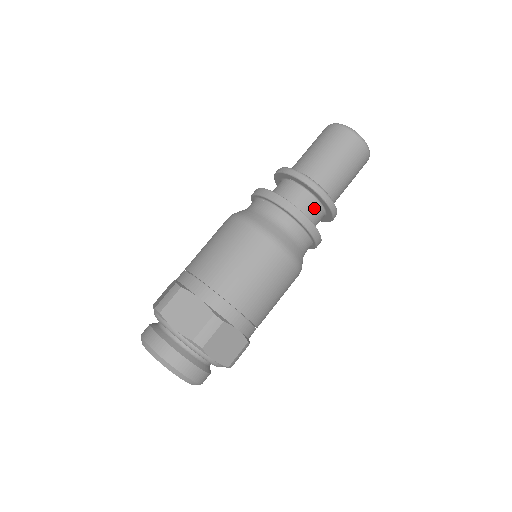
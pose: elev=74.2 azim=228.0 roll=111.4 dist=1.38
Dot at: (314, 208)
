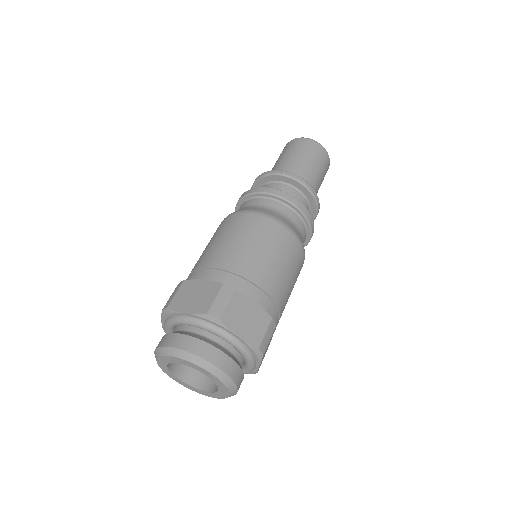
Dot at: occluded
